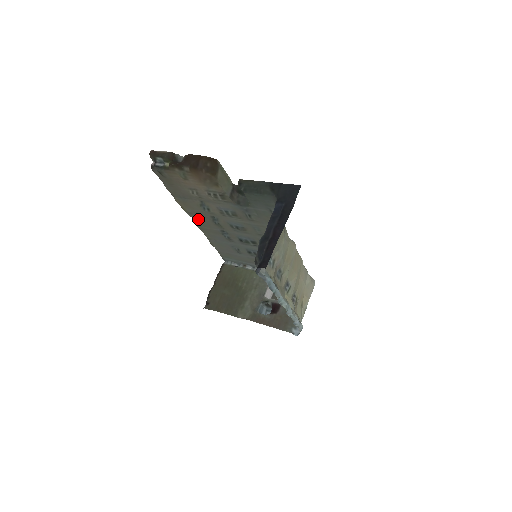
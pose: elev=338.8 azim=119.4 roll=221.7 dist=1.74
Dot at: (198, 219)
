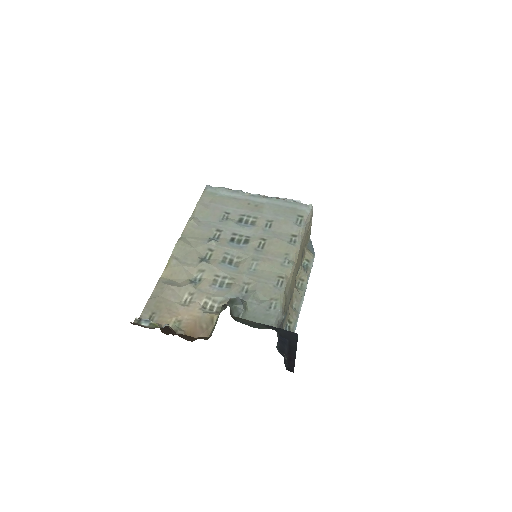
Dot at: (183, 250)
